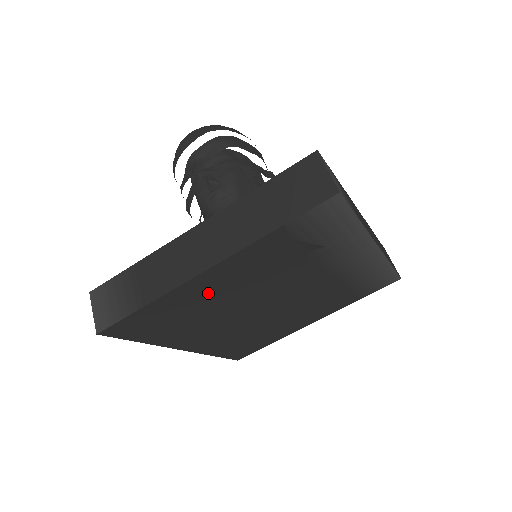
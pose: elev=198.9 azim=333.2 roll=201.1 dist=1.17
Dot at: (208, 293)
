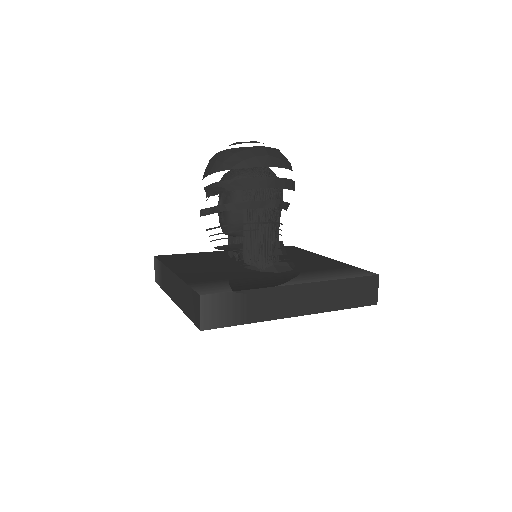
Dot at: occluded
